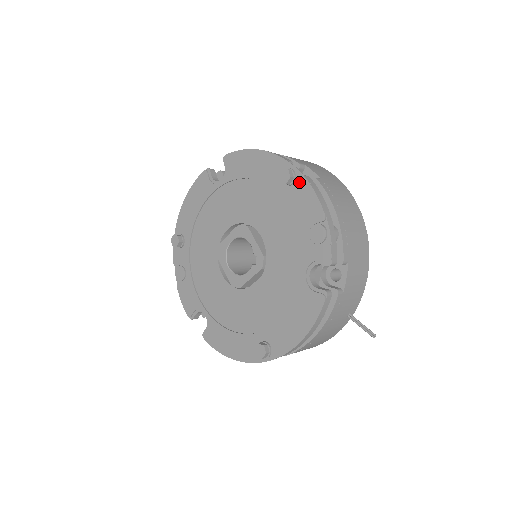
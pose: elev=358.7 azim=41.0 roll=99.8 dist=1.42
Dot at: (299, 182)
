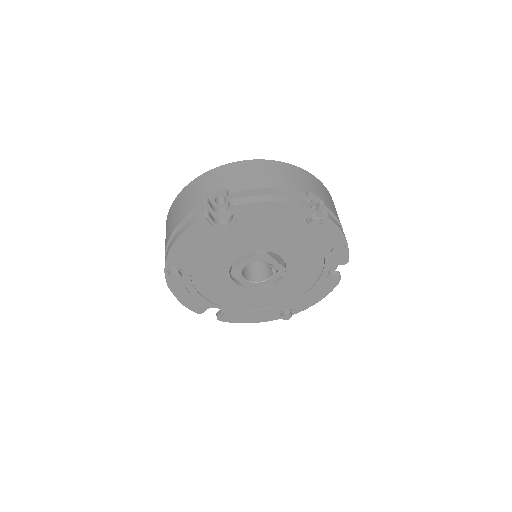
Dot at: (324, 223)
